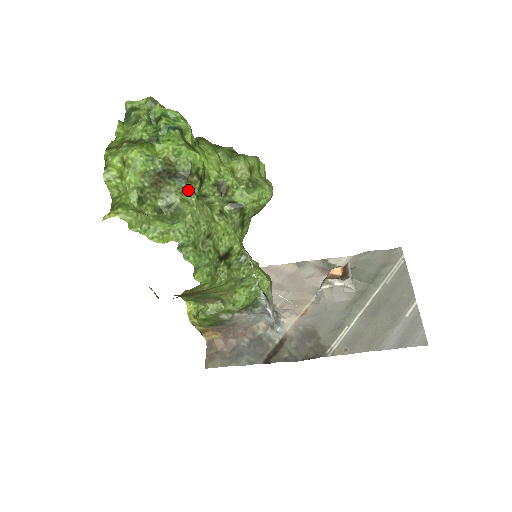
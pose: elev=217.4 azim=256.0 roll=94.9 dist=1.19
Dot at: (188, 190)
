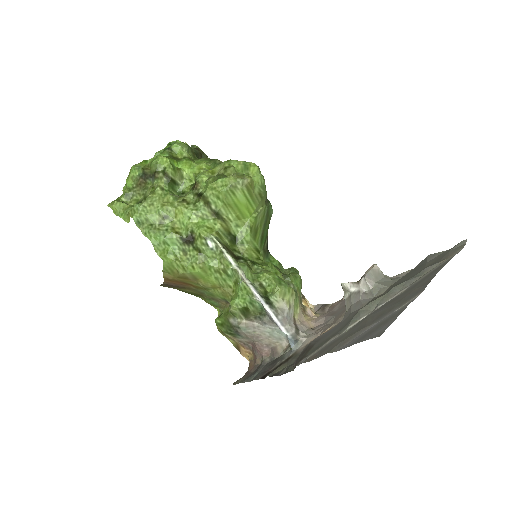
Dot at: (156, 184)
